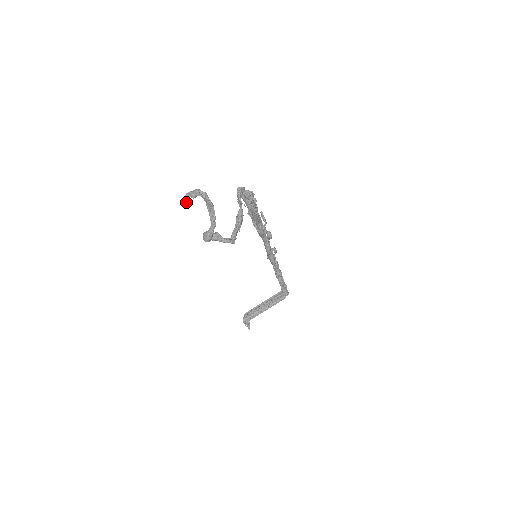
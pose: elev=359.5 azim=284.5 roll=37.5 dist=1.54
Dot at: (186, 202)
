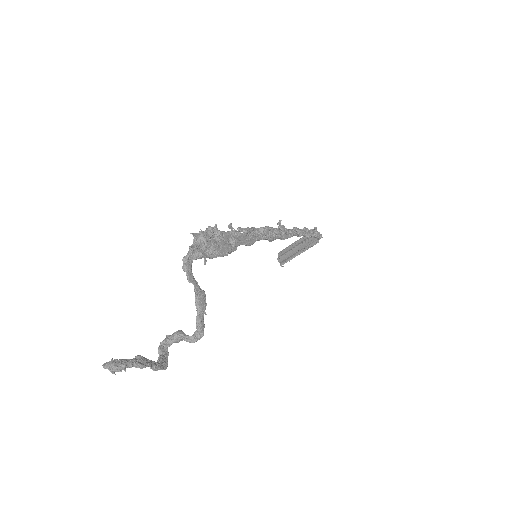
Dot at: occluded
